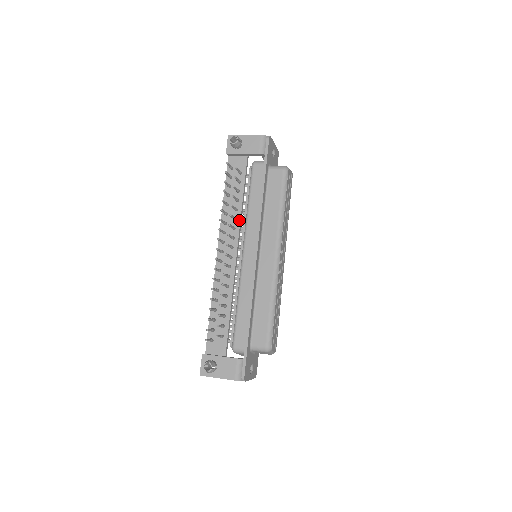
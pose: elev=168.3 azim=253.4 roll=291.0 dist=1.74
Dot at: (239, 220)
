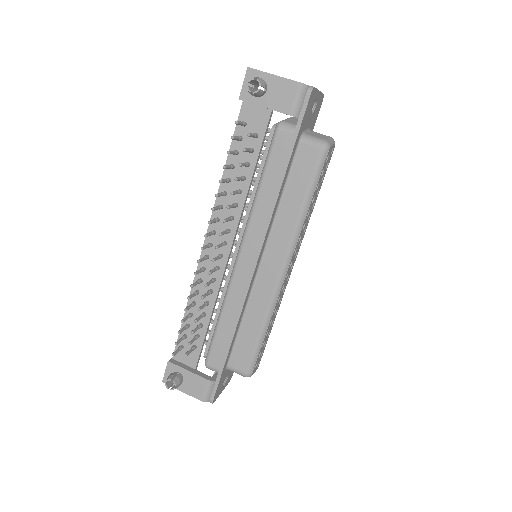
Dot at: (241, 208)
